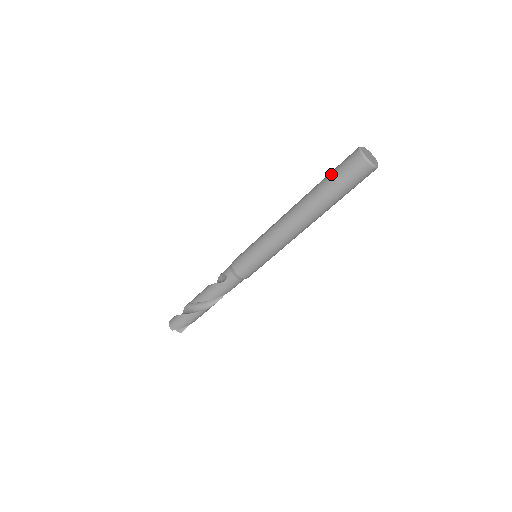
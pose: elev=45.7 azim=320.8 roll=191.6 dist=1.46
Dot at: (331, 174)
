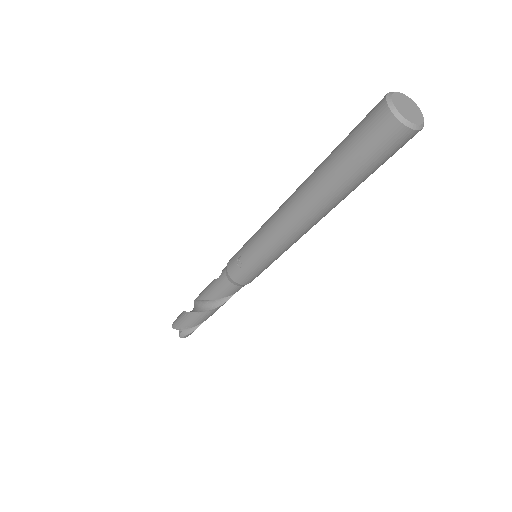
Dot at: occluded
